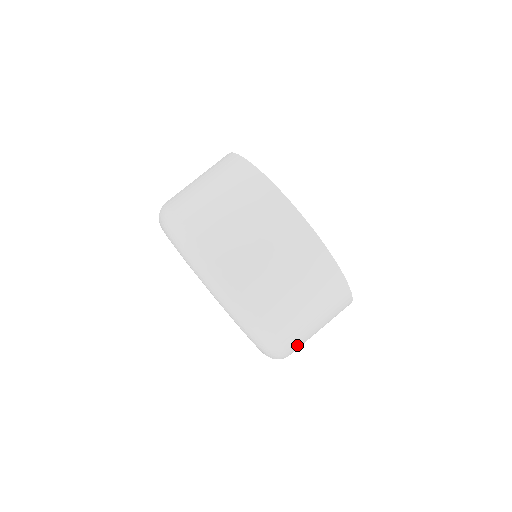
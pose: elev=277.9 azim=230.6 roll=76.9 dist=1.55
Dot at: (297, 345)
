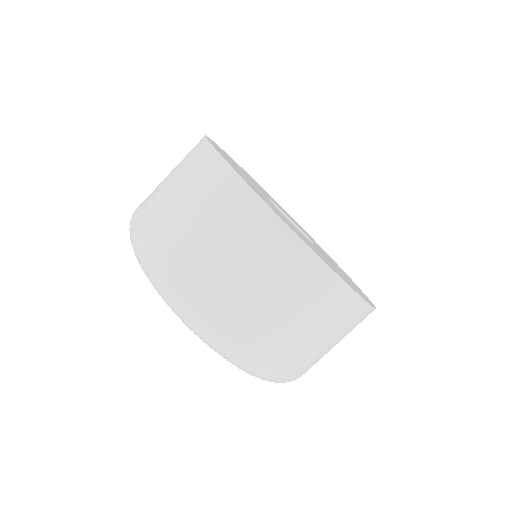
Dot at: occluded
